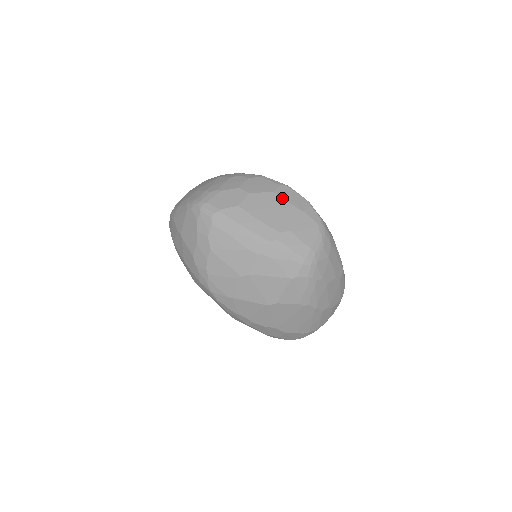
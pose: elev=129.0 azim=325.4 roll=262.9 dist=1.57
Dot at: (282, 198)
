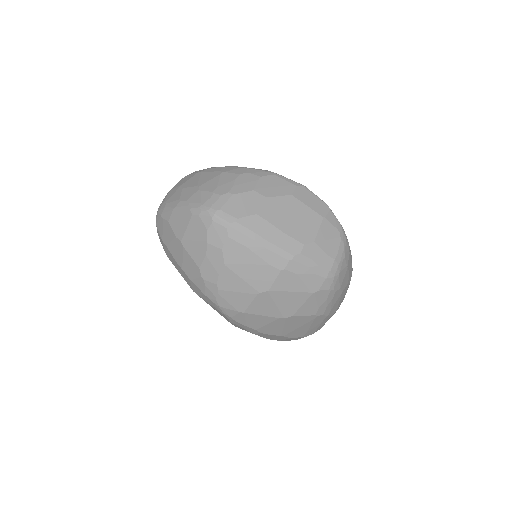
Dot at: (302, 202)
